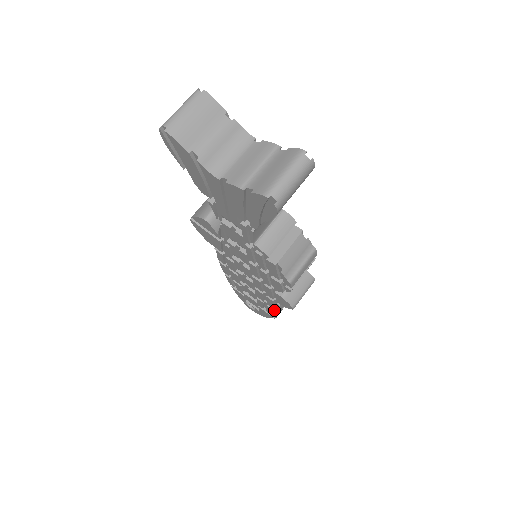
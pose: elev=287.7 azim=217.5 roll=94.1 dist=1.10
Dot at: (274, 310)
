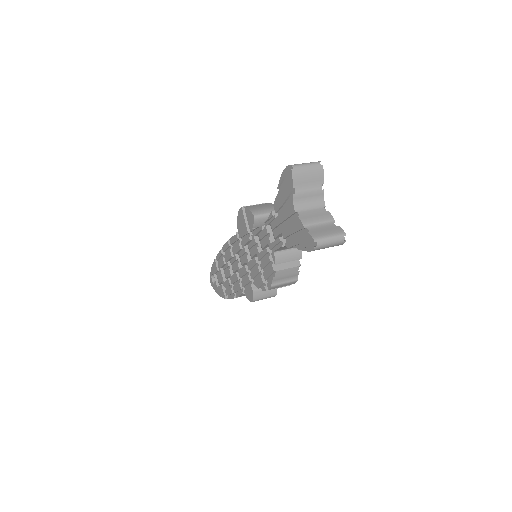
Dot at: (232, 294)
